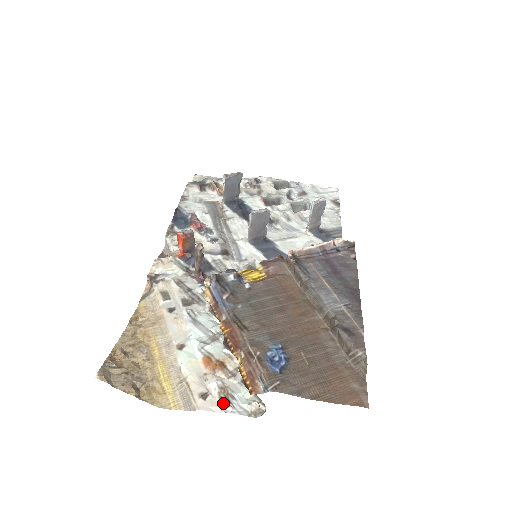
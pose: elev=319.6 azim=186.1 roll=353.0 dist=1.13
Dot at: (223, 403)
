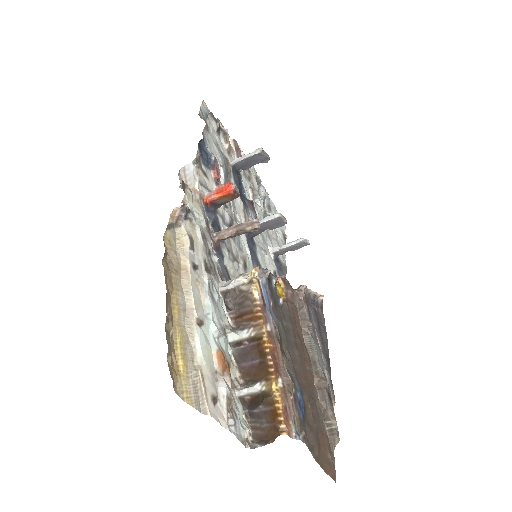
Dot at: (230, 418)
